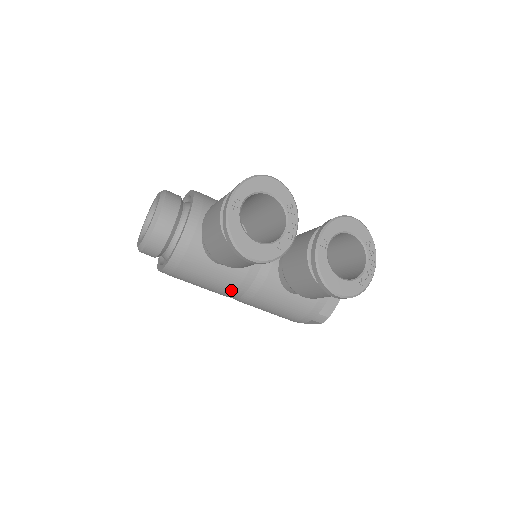
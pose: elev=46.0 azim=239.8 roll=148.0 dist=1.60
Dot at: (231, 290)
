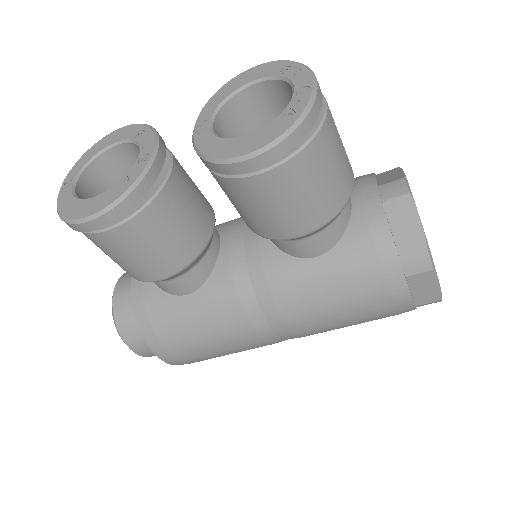
Dot at: (242, 320)
